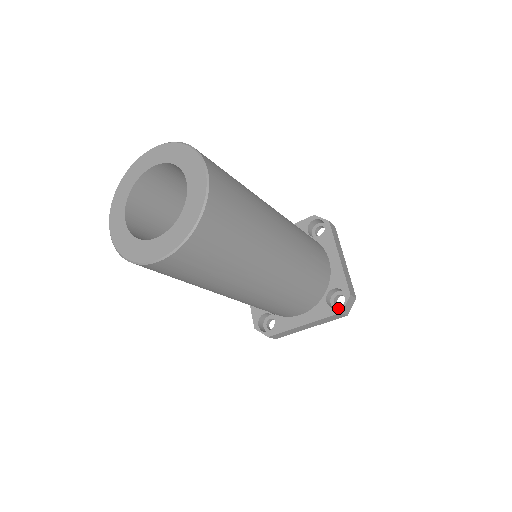
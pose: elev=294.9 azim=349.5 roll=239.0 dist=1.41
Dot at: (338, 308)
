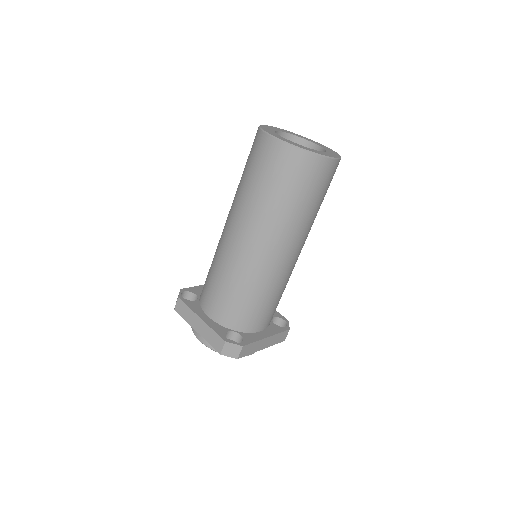
Dot at: occluded
